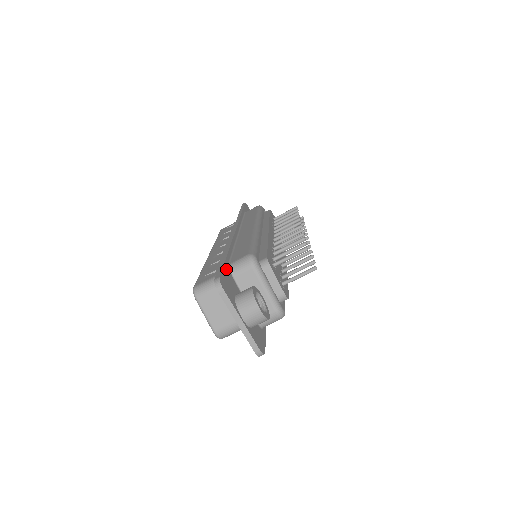
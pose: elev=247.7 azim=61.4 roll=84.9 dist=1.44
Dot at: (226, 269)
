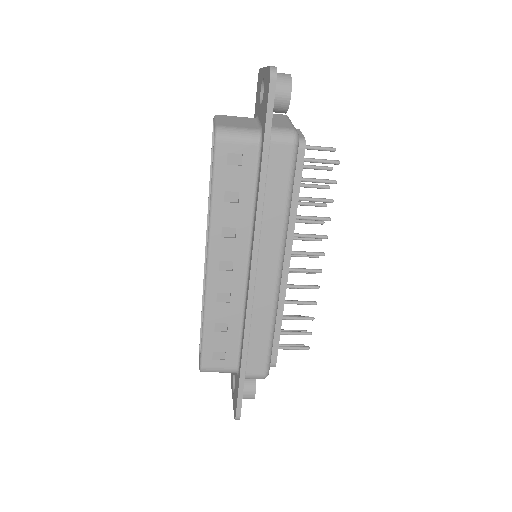
Dot at: occluded
